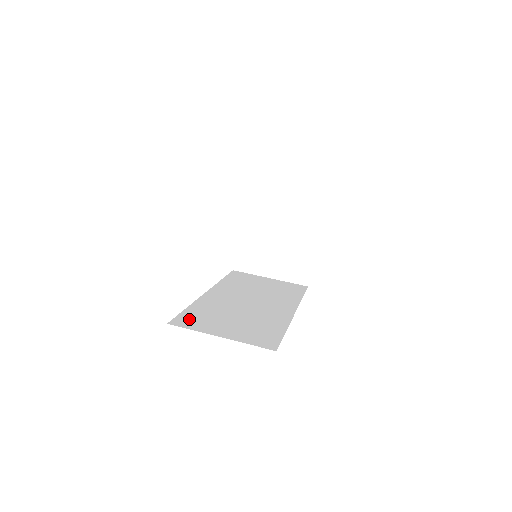
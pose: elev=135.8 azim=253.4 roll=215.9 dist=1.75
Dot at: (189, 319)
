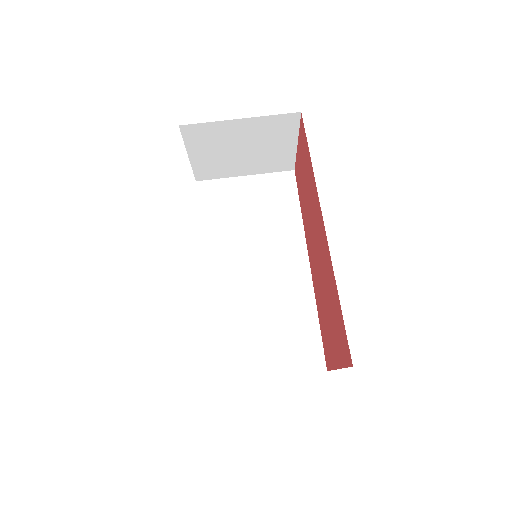
Dot at: (225, 360)
